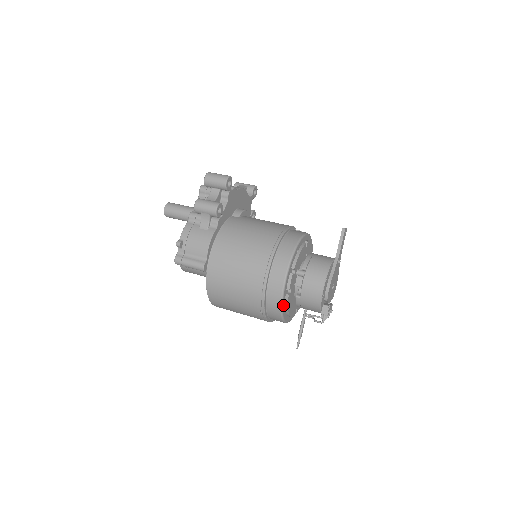
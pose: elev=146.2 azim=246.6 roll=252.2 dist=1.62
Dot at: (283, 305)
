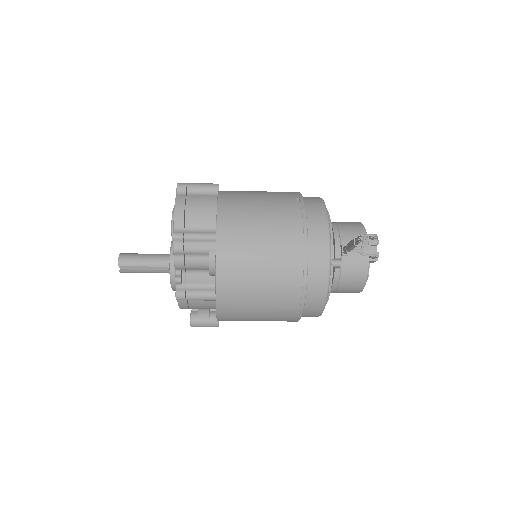
Dot at: occluded
